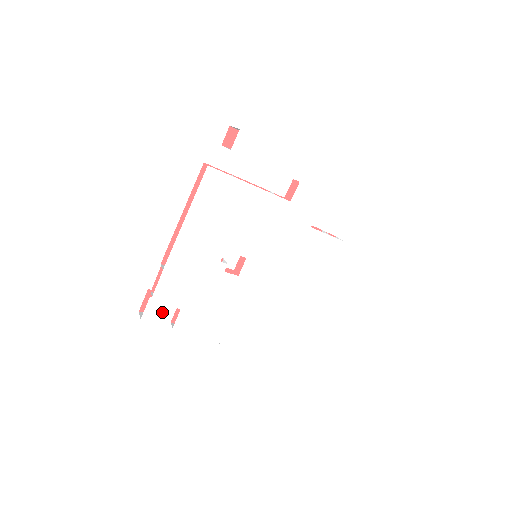
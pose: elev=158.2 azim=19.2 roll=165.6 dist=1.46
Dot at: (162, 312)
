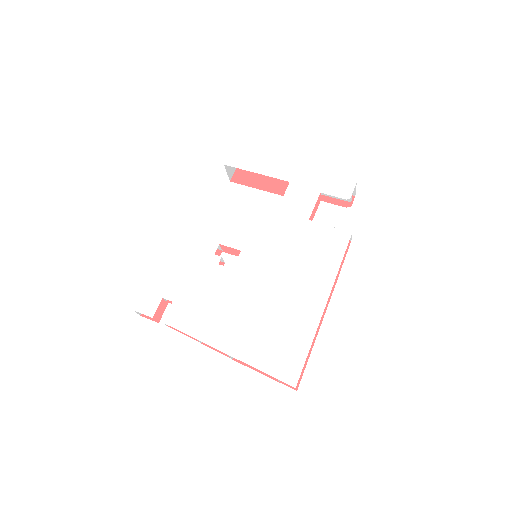
Dot at: (155, 304)
